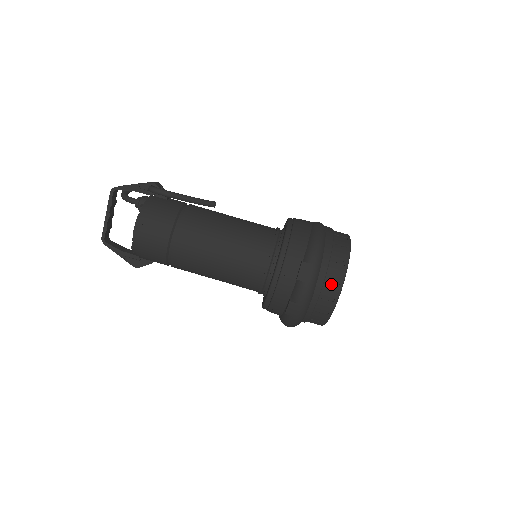
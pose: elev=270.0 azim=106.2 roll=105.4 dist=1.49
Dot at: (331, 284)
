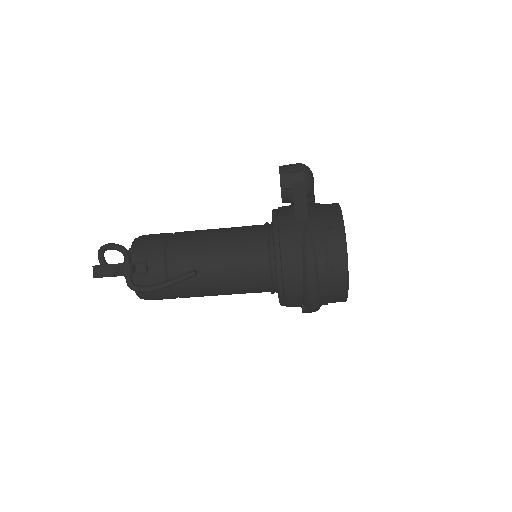
Dot at: (335, 302)
